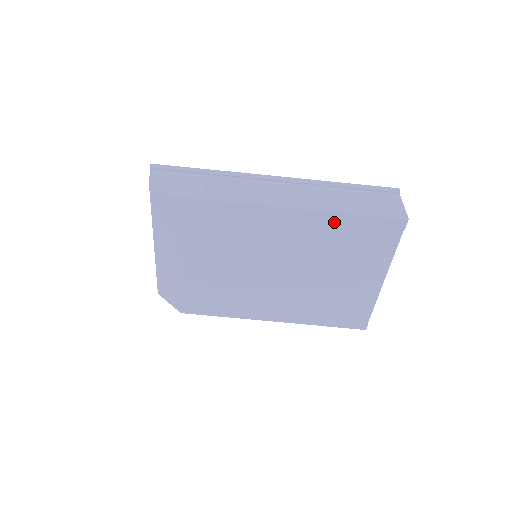
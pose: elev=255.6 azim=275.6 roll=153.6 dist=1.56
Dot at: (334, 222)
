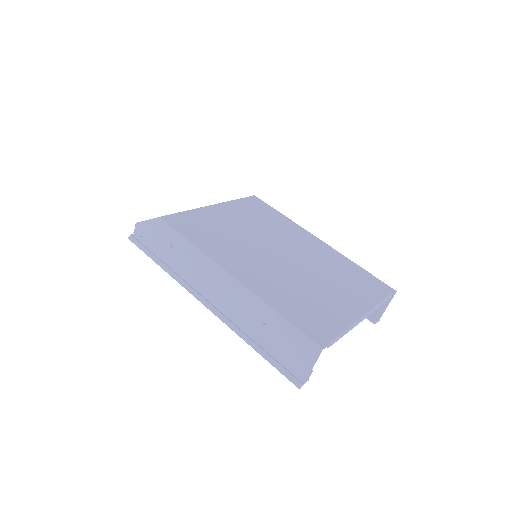
Dot at: (342, 260)
